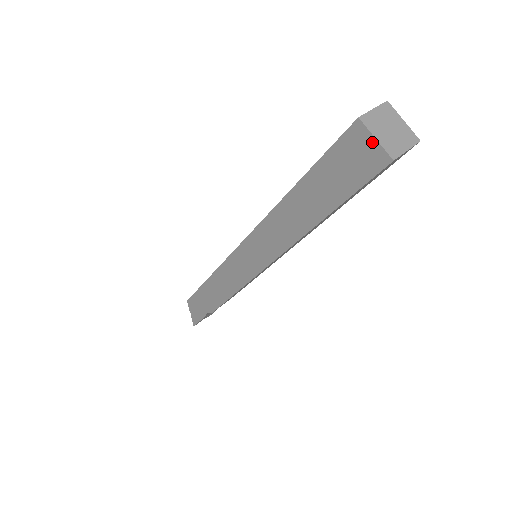
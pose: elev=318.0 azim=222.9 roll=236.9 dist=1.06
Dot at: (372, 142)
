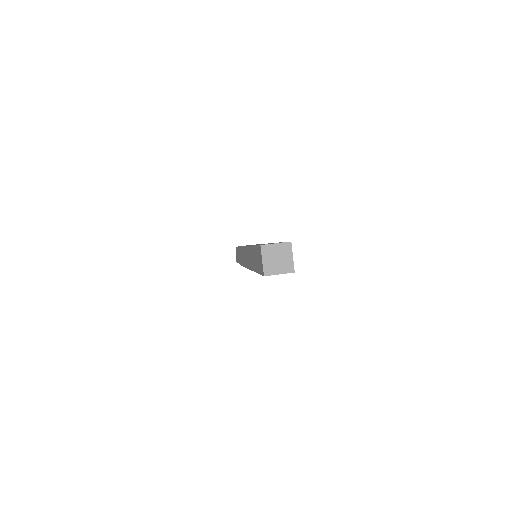
Dot at: (262, 260)
